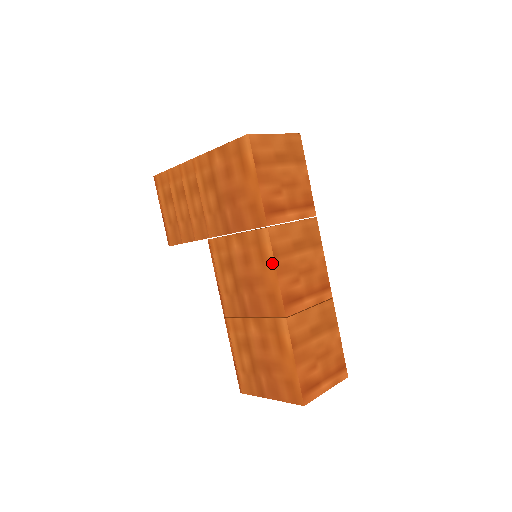
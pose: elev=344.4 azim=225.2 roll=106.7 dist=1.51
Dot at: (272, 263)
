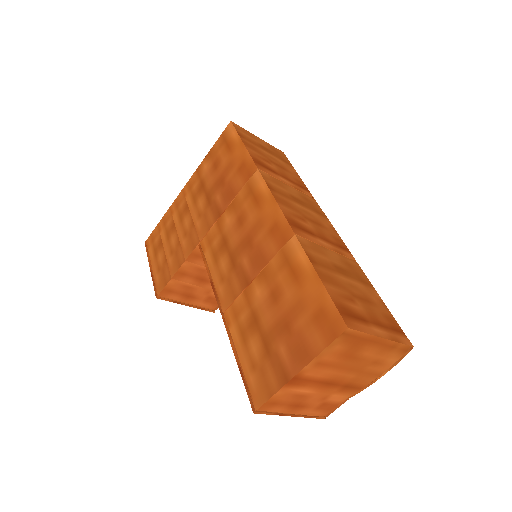
Dot at: (268, 195)
